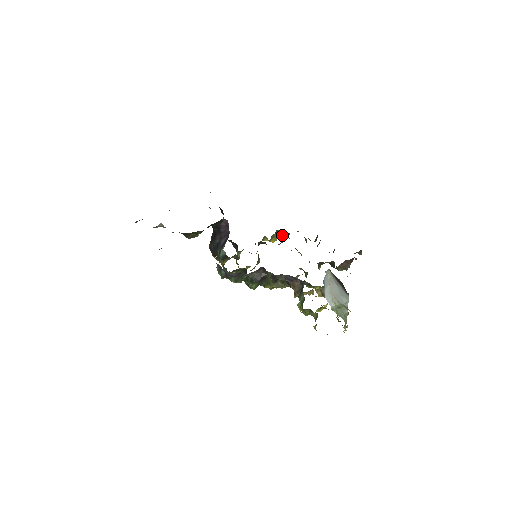
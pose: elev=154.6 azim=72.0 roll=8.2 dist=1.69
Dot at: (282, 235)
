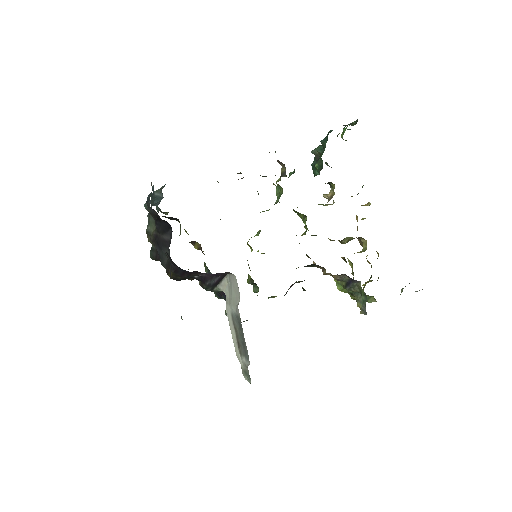
Dot at: occluded
